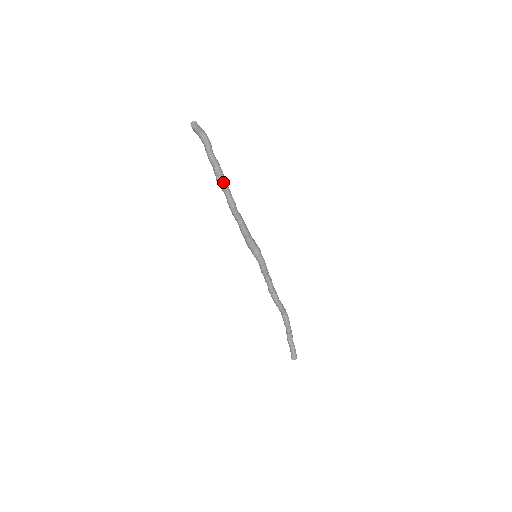
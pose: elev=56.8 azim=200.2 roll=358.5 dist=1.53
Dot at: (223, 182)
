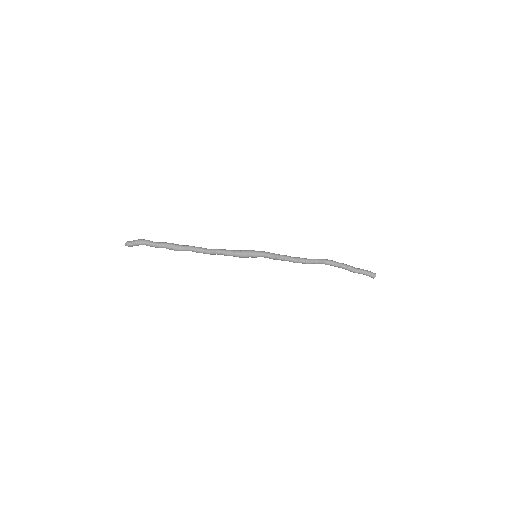
Dot at: (179, 247)
